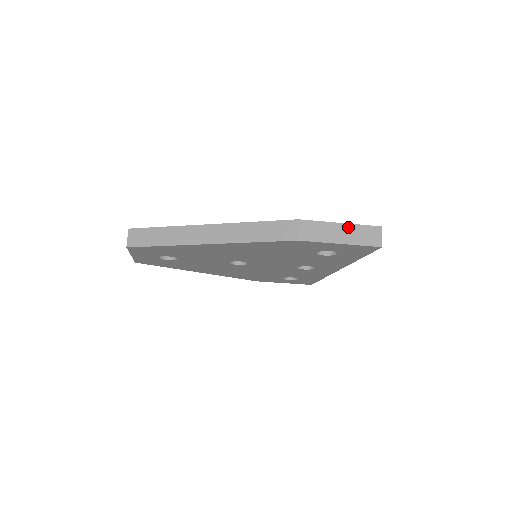
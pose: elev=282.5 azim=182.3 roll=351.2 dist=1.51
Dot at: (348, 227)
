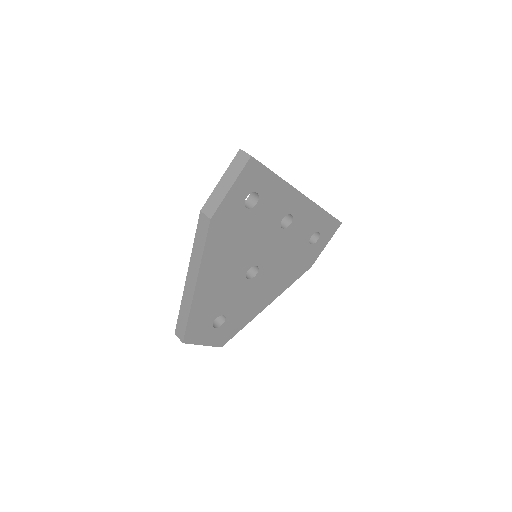
Dot at: (225, 176)
